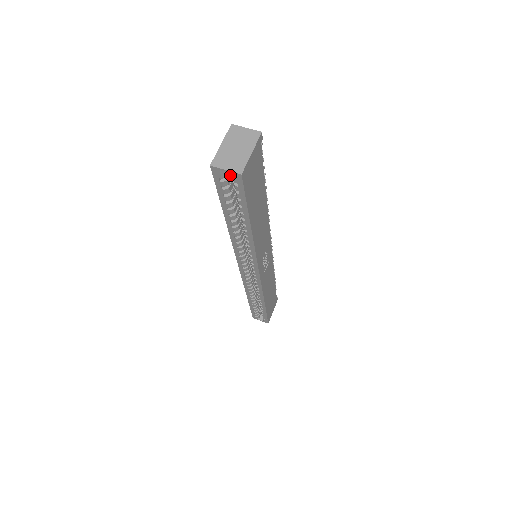
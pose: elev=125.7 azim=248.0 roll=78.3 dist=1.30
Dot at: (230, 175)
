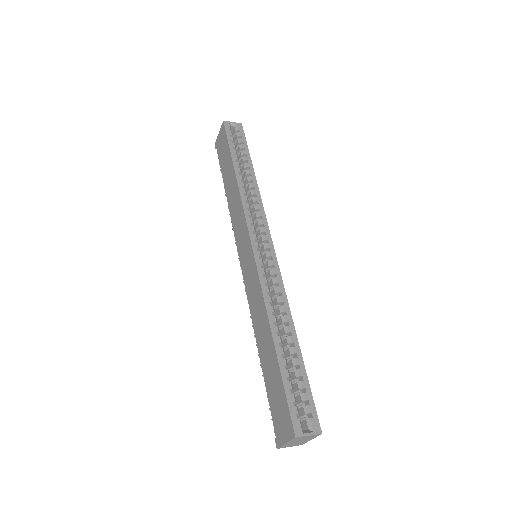
Dot at: occluded
